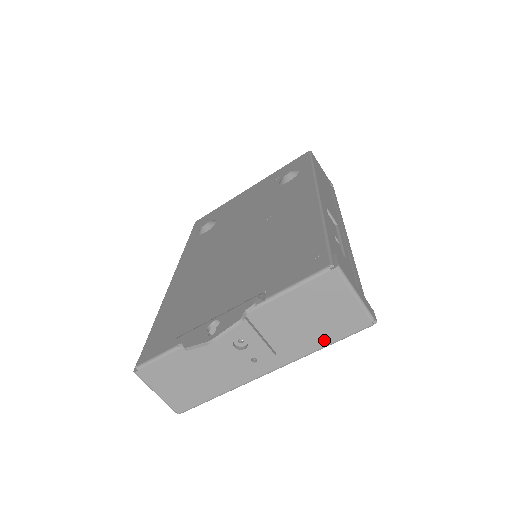
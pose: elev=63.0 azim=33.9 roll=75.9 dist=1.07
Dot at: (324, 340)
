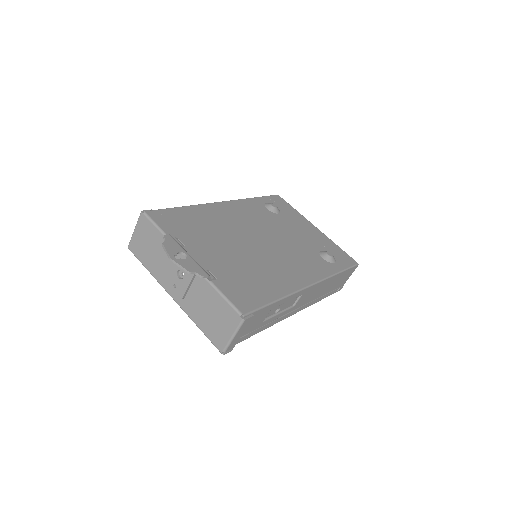
Dot at: (202, 326)
